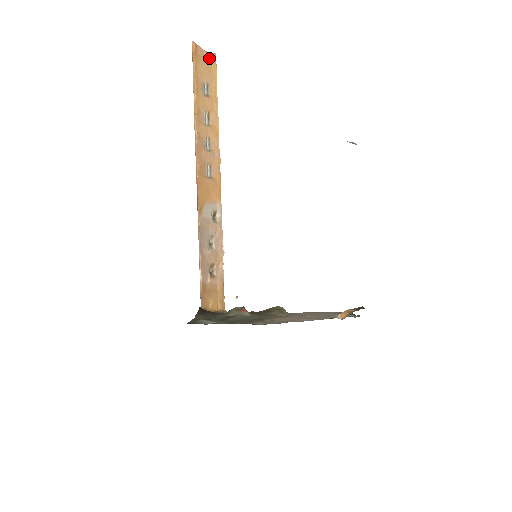
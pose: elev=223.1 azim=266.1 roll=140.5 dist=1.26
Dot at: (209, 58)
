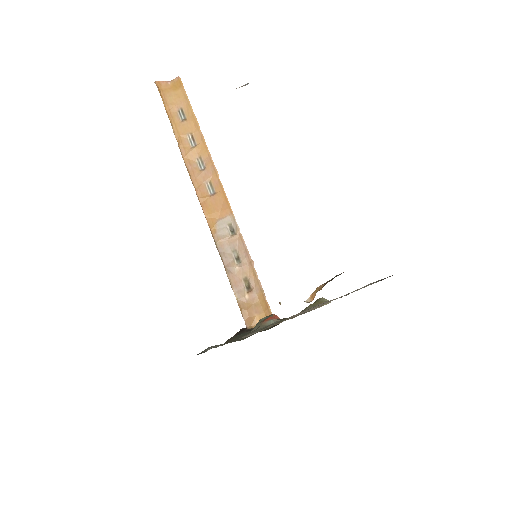
Dot at: (175, 85)
